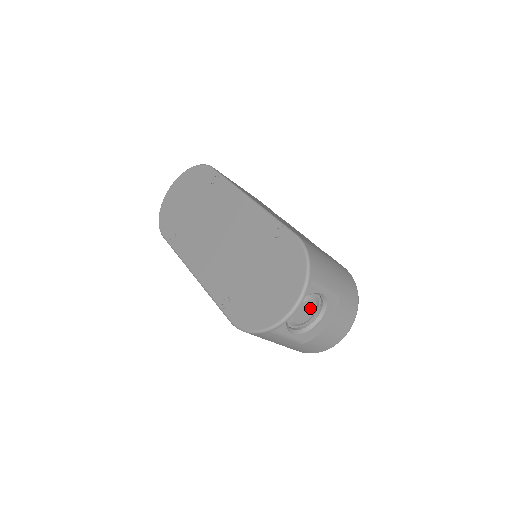
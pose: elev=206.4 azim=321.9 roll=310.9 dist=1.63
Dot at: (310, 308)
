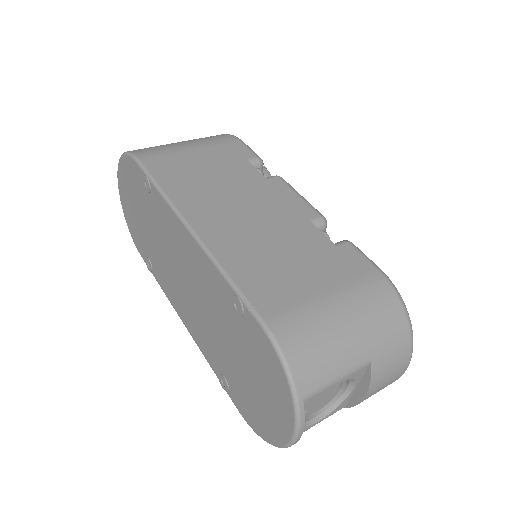
Dot at: (328, 393)
